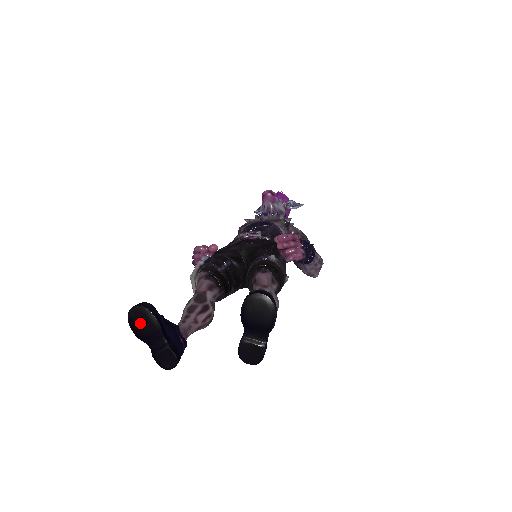
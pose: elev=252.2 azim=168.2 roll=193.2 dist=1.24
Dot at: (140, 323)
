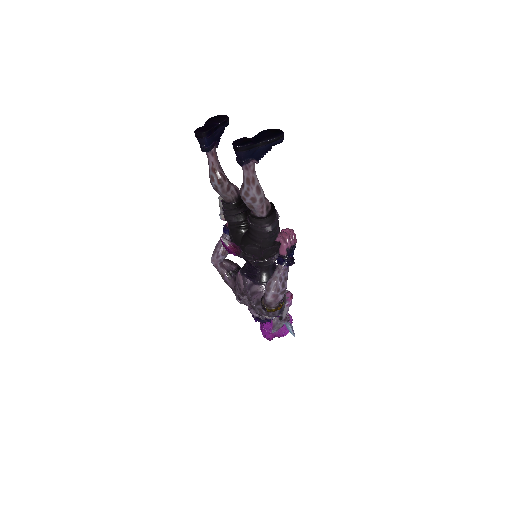
Dot at: (217, 117)
